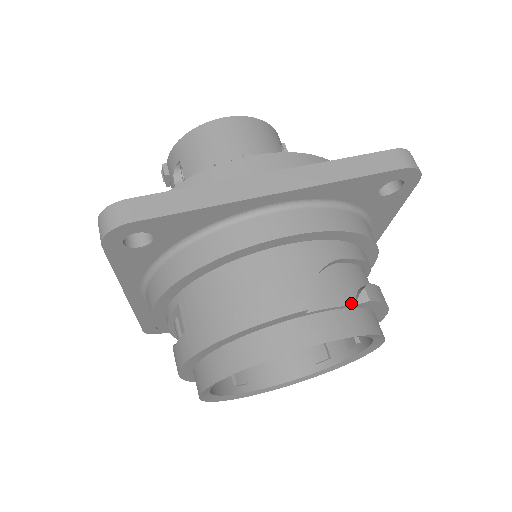
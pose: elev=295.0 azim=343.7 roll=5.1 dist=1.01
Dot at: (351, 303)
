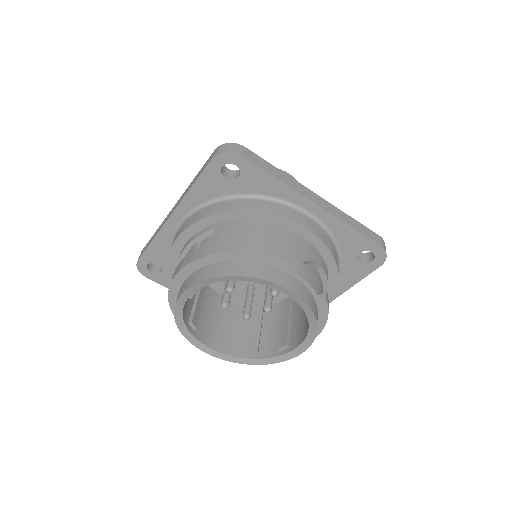
Dot at: (316, 292)
